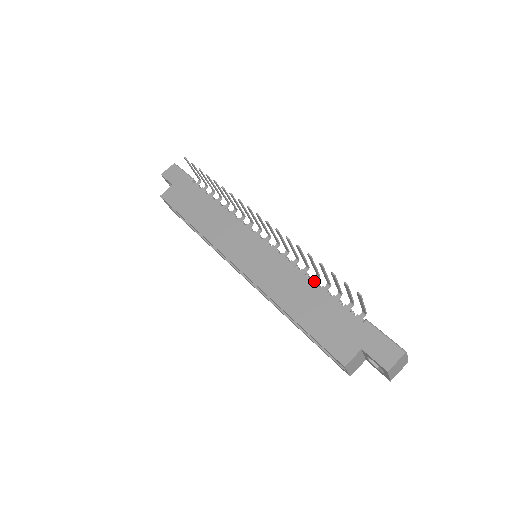
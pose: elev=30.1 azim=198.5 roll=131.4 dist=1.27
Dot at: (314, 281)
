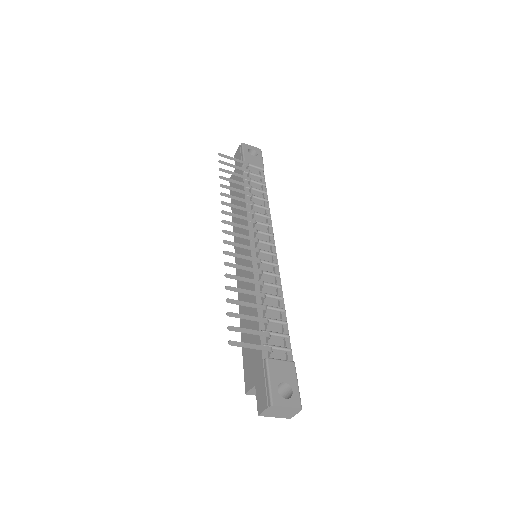
Dot at: (262, 300)
